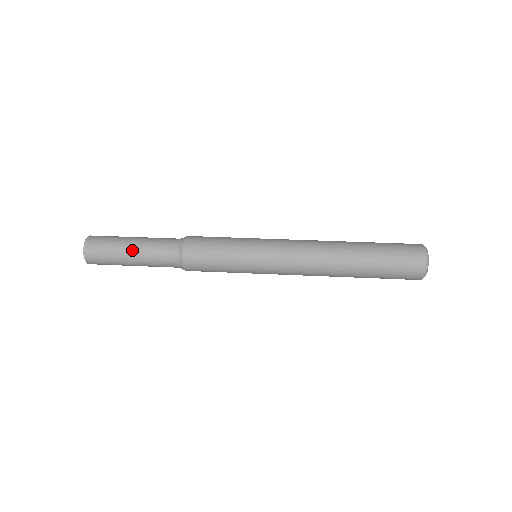
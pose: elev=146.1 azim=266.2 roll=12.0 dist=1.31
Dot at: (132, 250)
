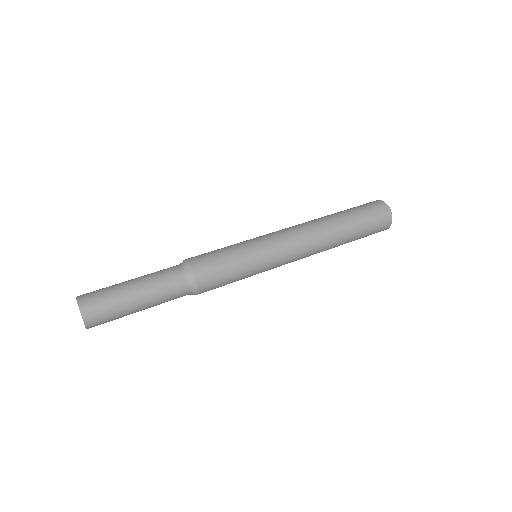
Dot at: (142, 307)
